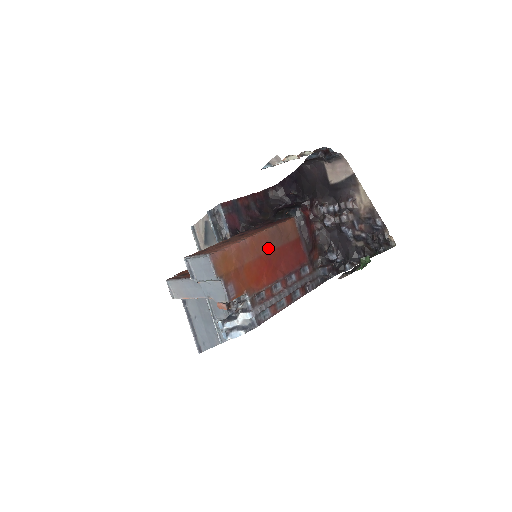
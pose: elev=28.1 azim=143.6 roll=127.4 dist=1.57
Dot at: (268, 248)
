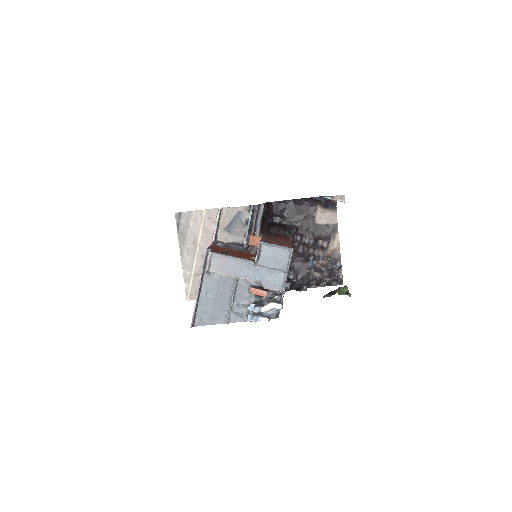
Dot at: occluded
